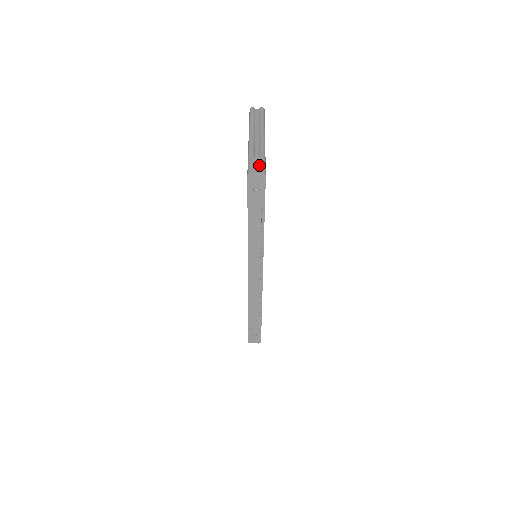
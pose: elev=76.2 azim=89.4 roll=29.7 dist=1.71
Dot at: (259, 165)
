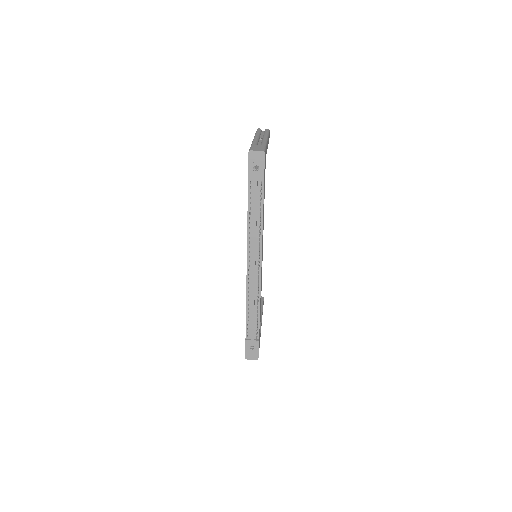
Dot at: (260, 148)
